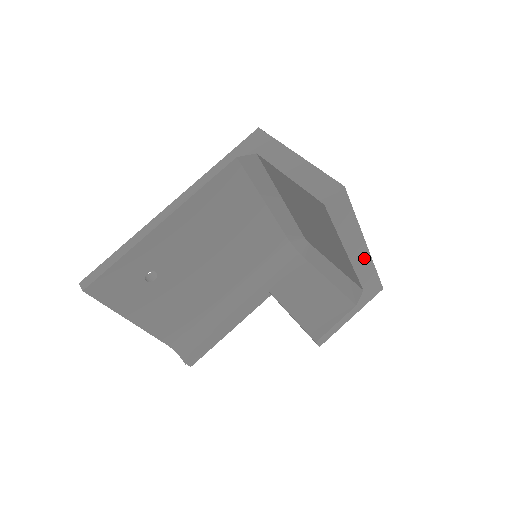
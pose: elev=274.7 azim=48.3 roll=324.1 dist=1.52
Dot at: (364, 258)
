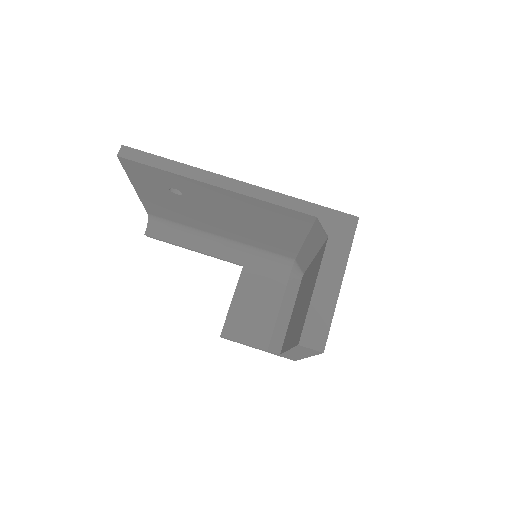
Dot at: (298, 356)
